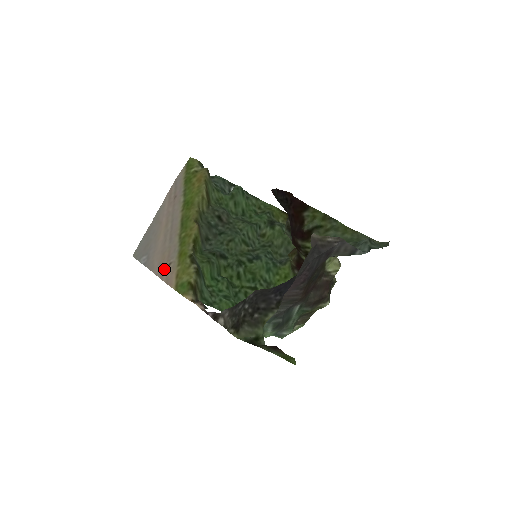
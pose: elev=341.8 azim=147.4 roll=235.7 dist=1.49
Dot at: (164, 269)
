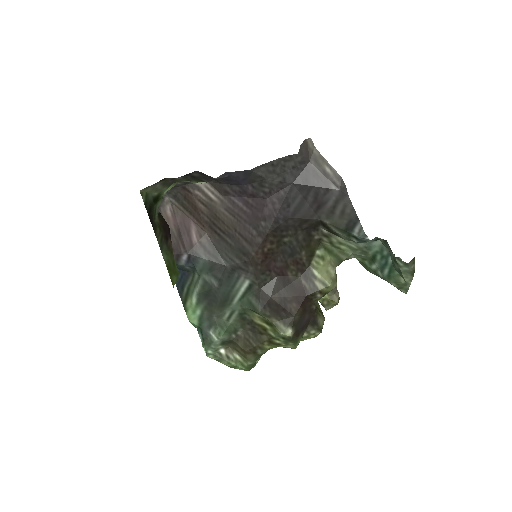
Dot at: occluded
